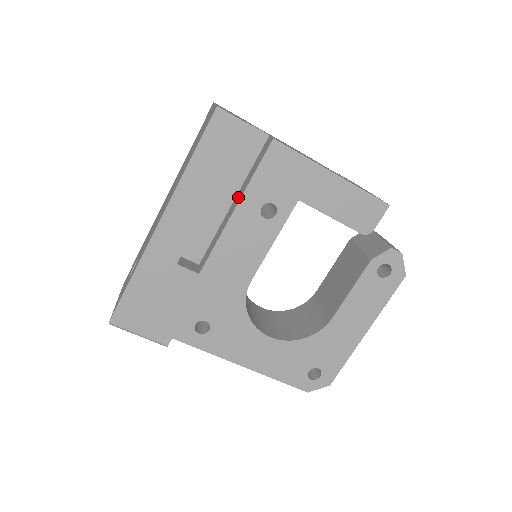
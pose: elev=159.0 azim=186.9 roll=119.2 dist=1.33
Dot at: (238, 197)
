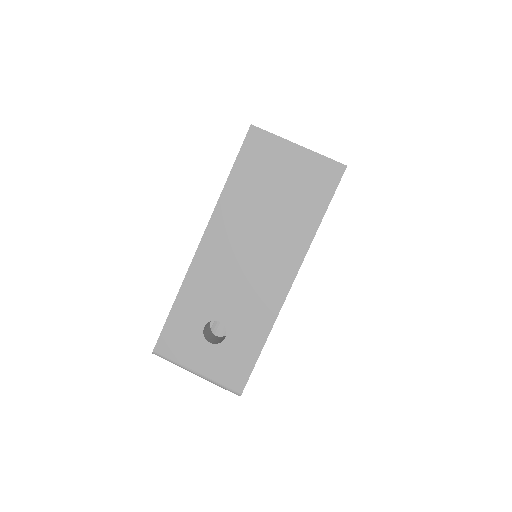
Dot at: occluded
